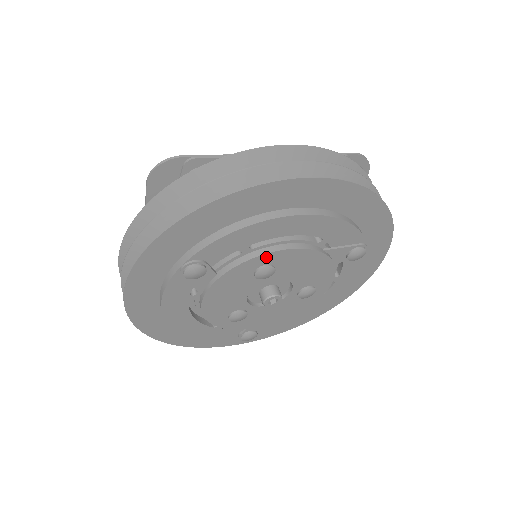
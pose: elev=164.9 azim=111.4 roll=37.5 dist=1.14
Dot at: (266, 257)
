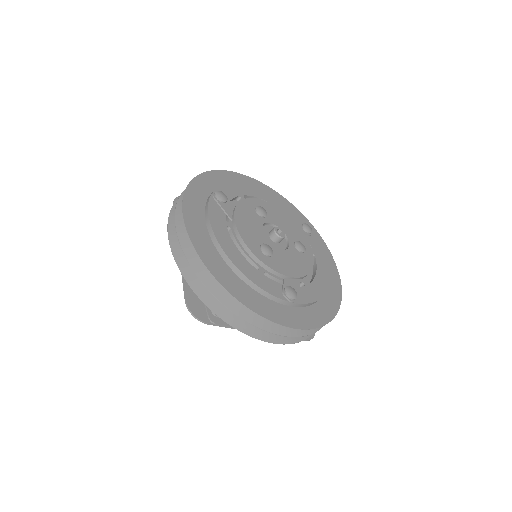
Dot at: (256, 201)
